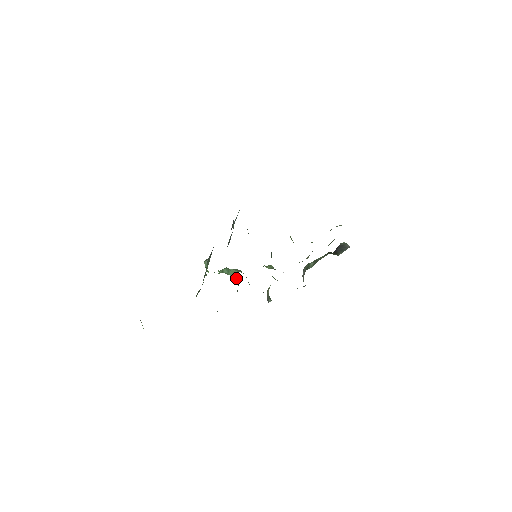
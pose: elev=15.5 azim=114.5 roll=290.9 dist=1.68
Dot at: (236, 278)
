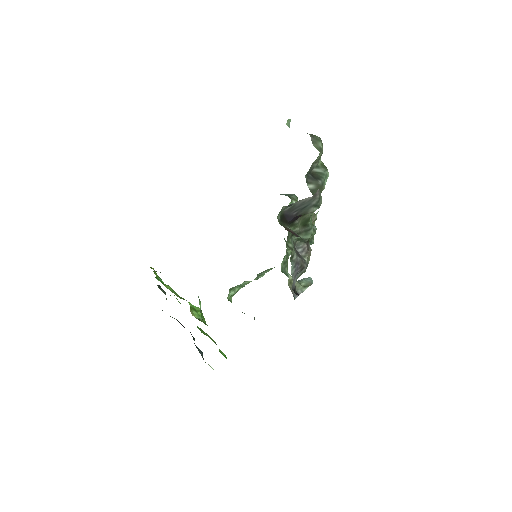
Dot at: occluded
